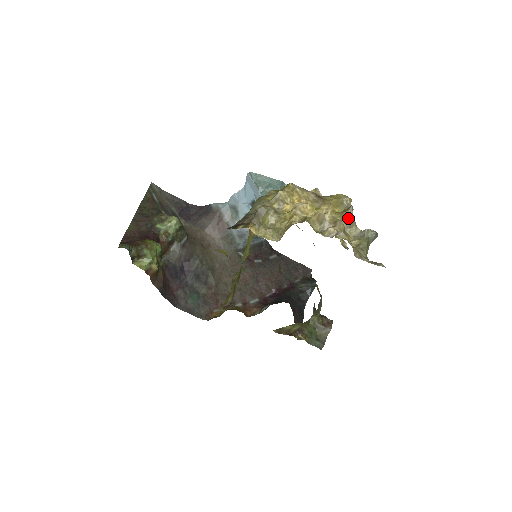
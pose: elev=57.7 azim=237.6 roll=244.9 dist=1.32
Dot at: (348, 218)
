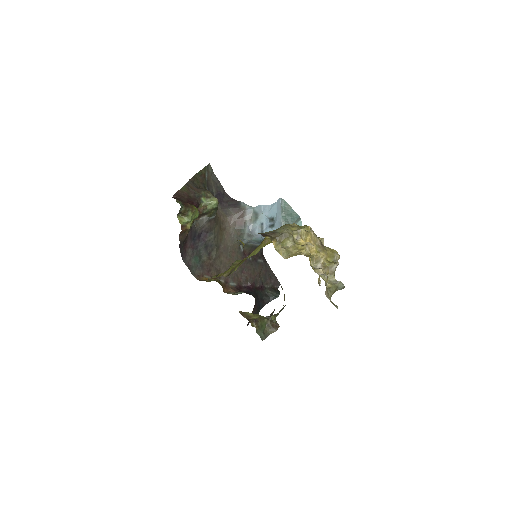
Dot at: (333, 268)
